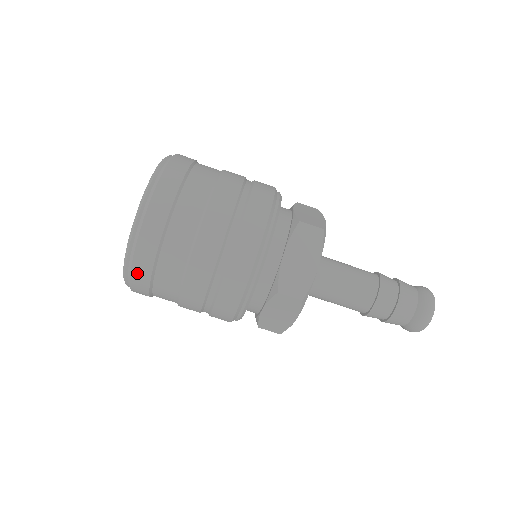
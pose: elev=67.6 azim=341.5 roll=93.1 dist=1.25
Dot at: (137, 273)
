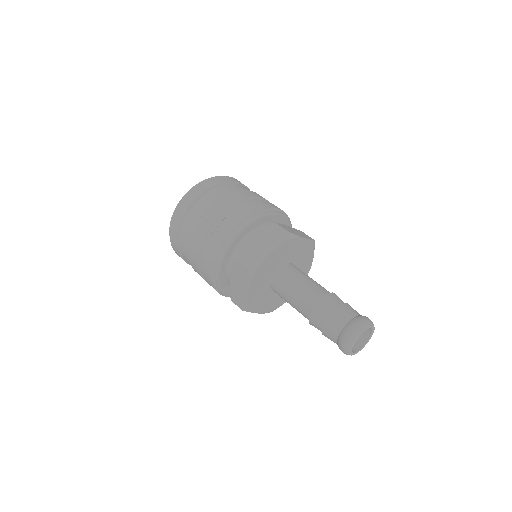
Dot at: occluded
